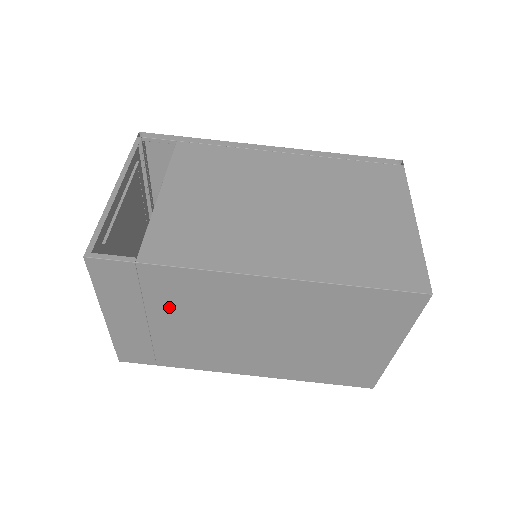
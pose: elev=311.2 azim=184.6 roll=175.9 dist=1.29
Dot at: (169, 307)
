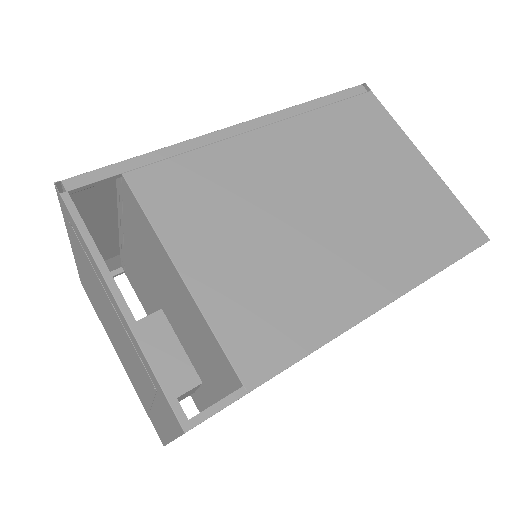
Dot at: occluded
